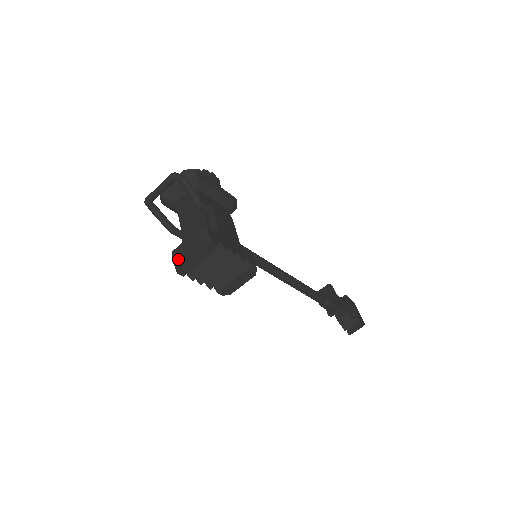
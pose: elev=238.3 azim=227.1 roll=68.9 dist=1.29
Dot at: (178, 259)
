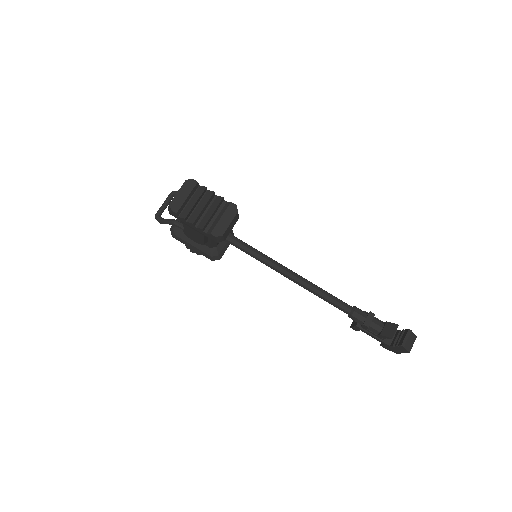
Dot at: (171, 201)
